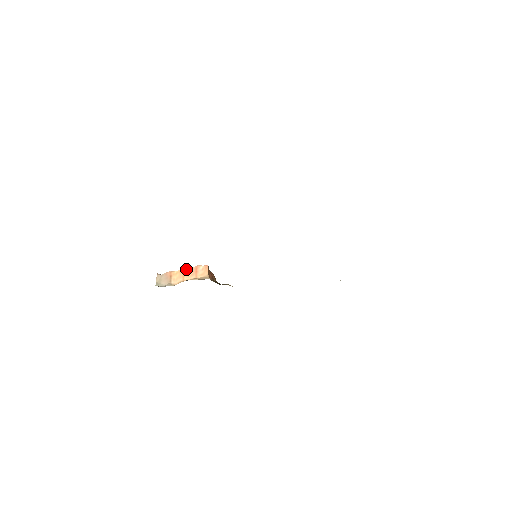
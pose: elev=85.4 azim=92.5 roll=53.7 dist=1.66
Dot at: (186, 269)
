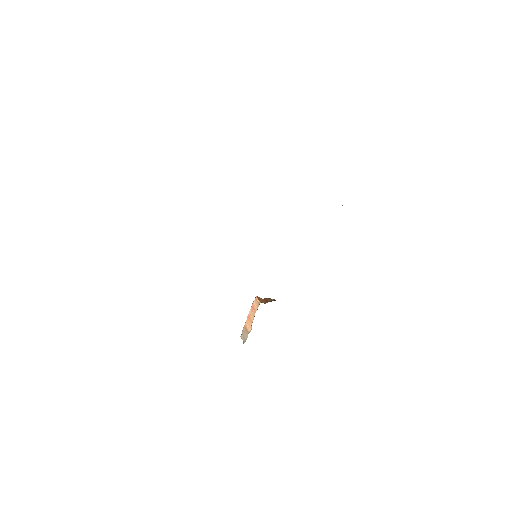
Dot at: (249, 313)
